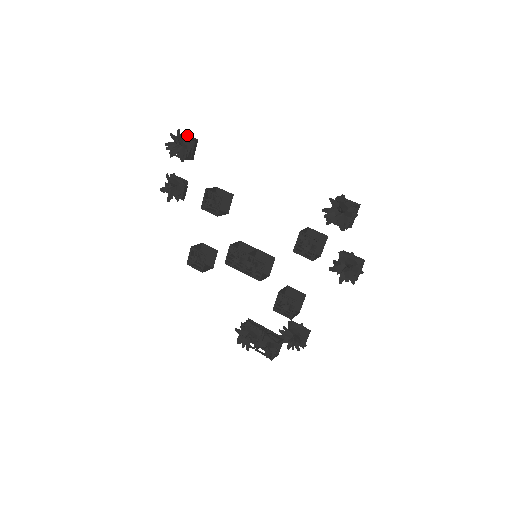
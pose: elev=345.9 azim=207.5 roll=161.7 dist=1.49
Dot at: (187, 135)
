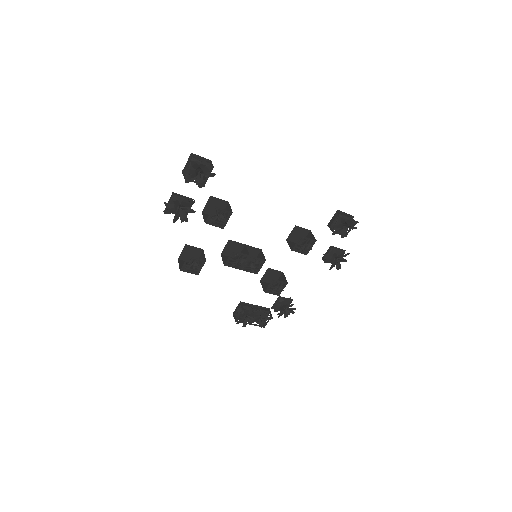
Dot at: (199, 156)
